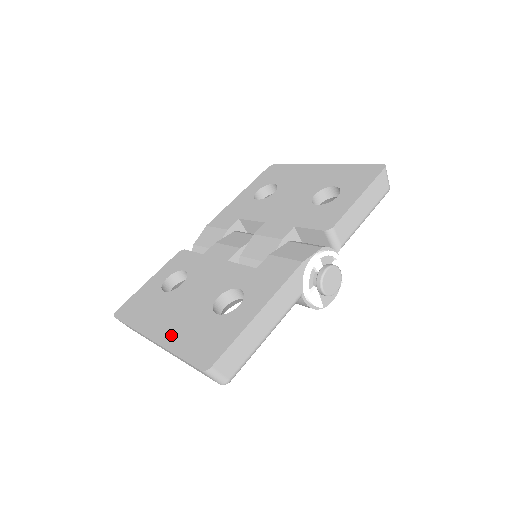
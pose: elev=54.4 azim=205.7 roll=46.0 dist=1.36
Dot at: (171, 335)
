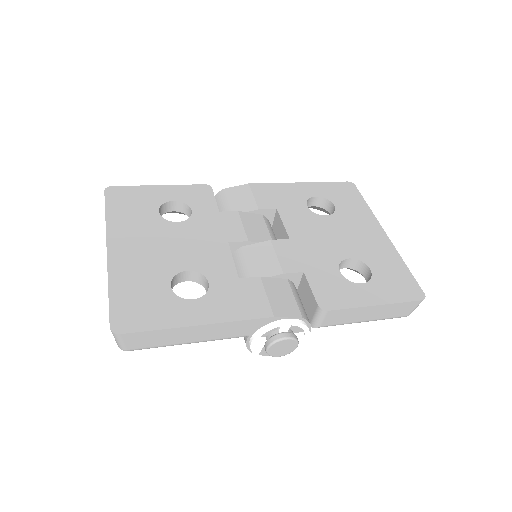
Dot at: (123, 264)
